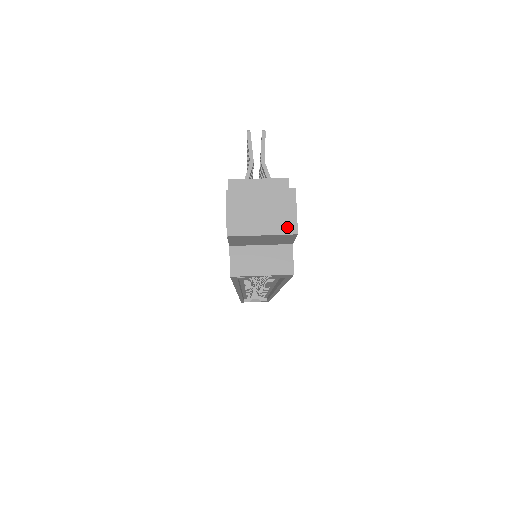
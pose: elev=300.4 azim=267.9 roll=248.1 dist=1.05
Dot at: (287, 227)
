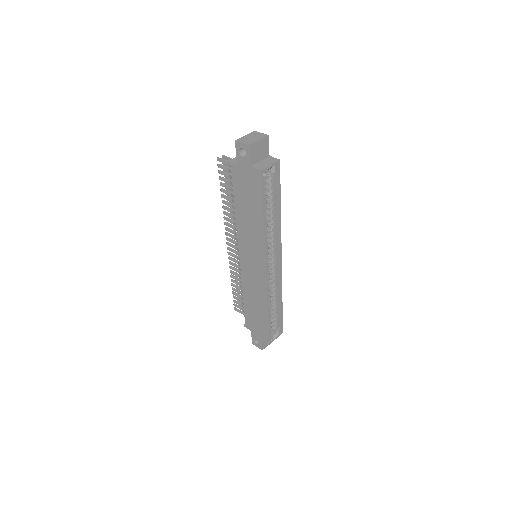
Dot at: (264, 136)
